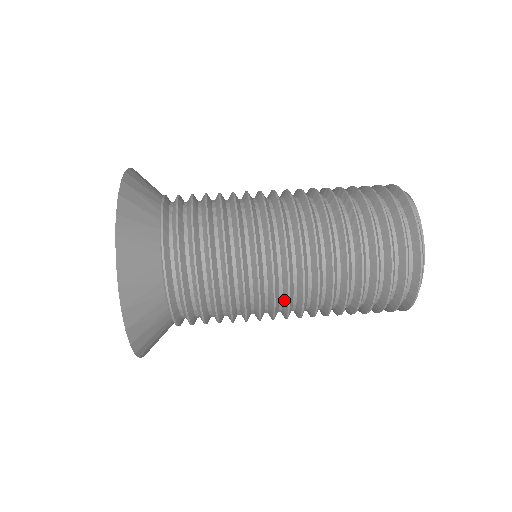
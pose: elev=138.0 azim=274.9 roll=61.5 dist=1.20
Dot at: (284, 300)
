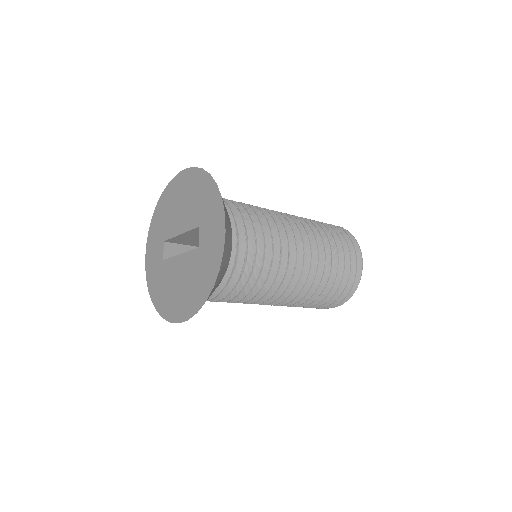
Dot at: (294, 231)
